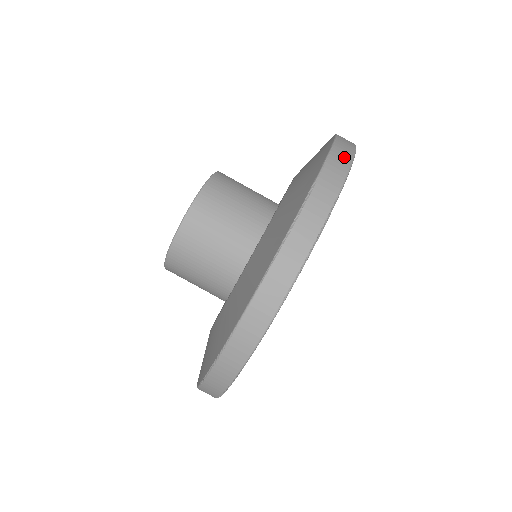
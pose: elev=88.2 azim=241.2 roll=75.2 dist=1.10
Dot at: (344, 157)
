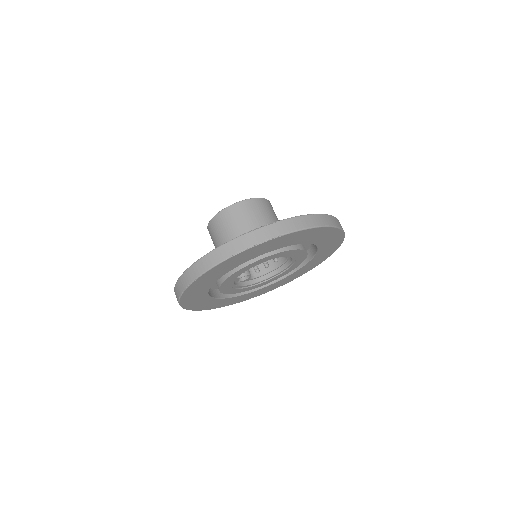
Dot at: (310, 222)
